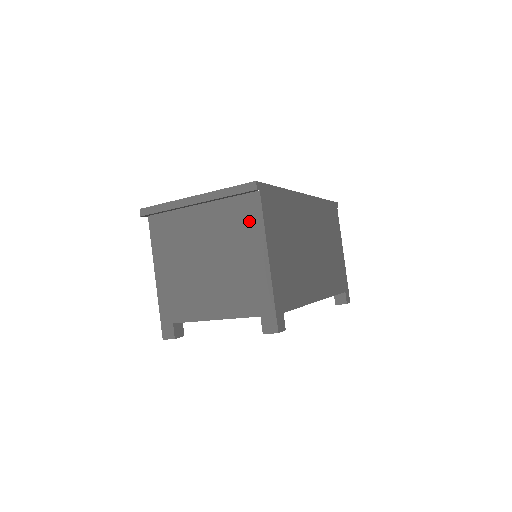
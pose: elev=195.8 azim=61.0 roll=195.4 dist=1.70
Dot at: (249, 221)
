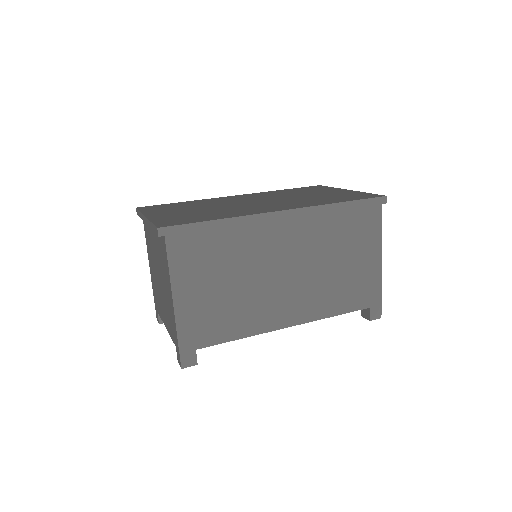
Dot at: (165, 260)
